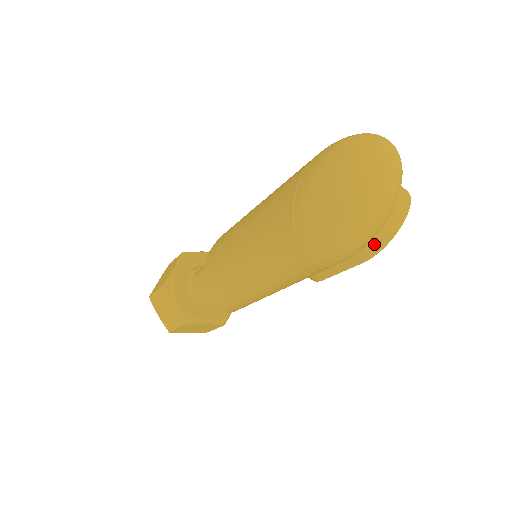
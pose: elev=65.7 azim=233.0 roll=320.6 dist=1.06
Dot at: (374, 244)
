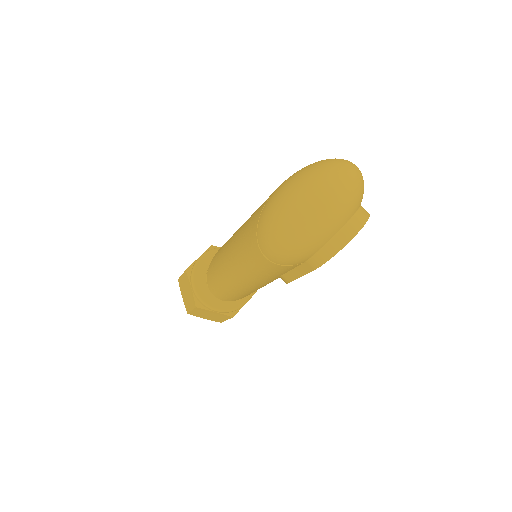
Dot at: (322, 254)
